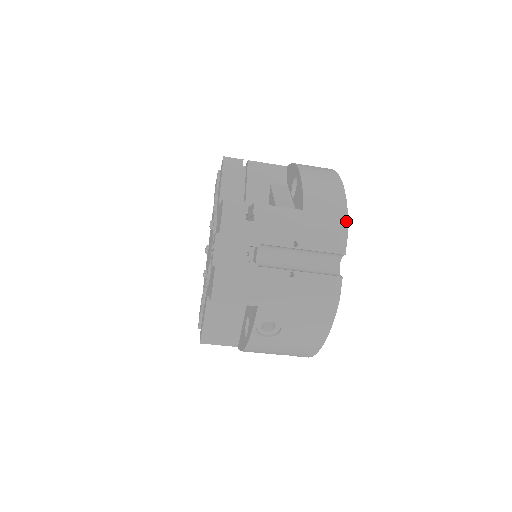
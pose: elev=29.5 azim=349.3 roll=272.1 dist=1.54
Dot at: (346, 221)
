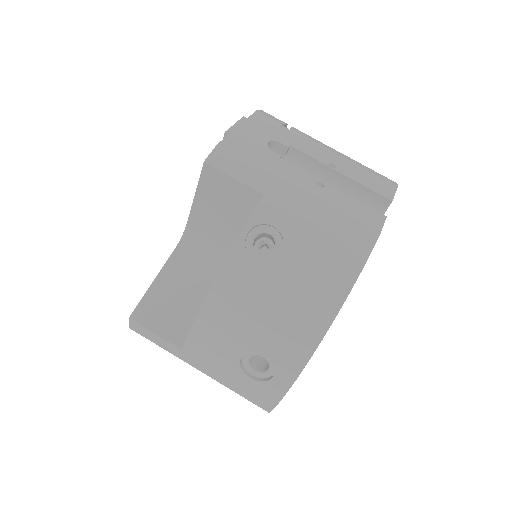
Dot at: (395, 183)
